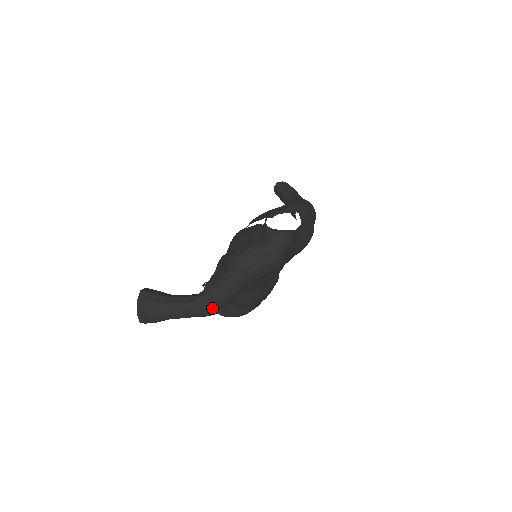
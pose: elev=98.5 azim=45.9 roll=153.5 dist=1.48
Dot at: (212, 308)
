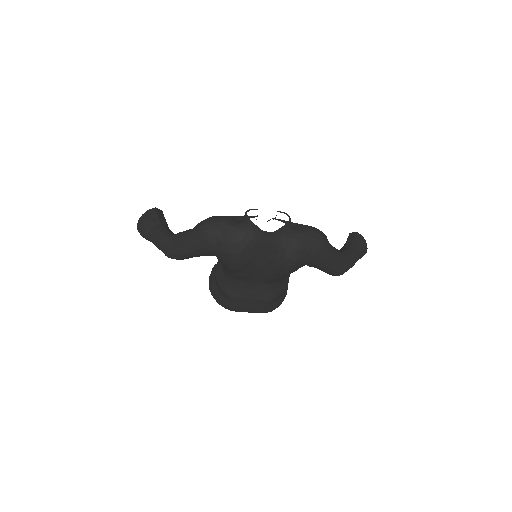
Dot at: (170, 250)
